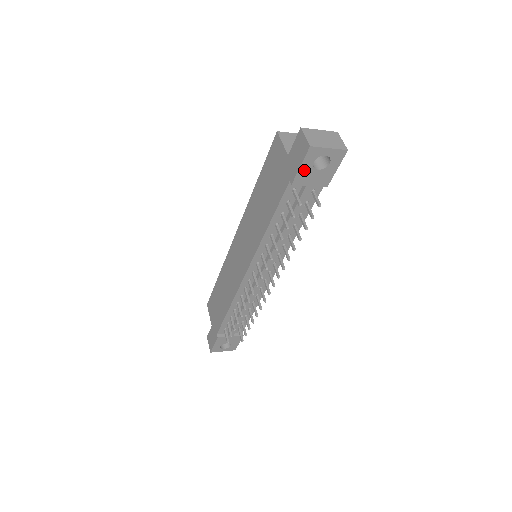
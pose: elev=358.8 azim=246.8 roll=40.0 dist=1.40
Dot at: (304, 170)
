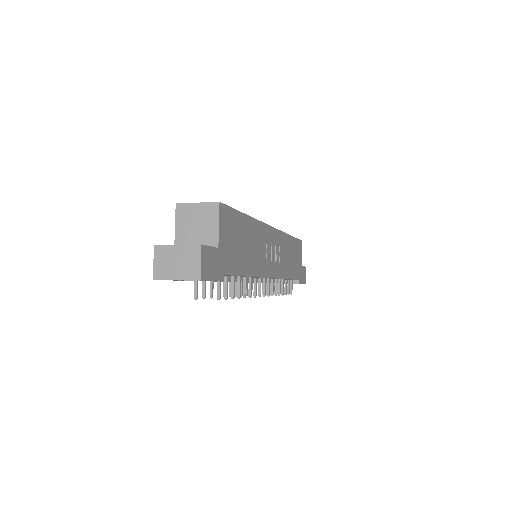
Dot at: occluded
